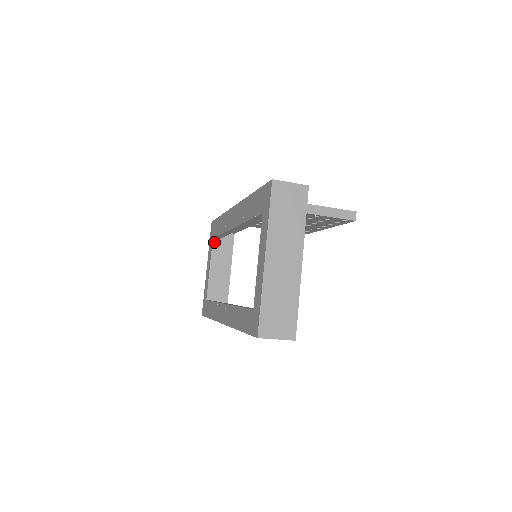
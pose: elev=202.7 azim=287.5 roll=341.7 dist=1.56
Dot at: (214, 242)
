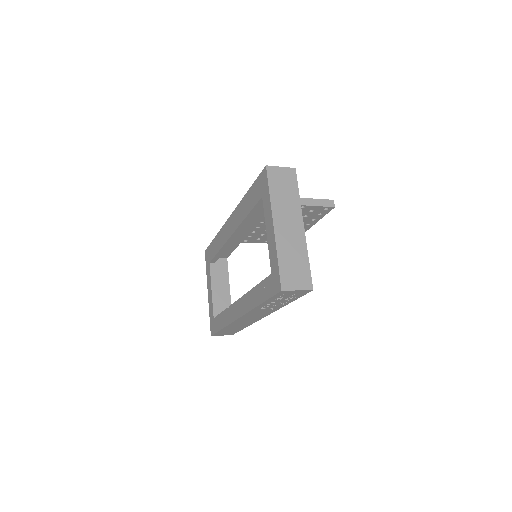
Dot at: (211, 266)
